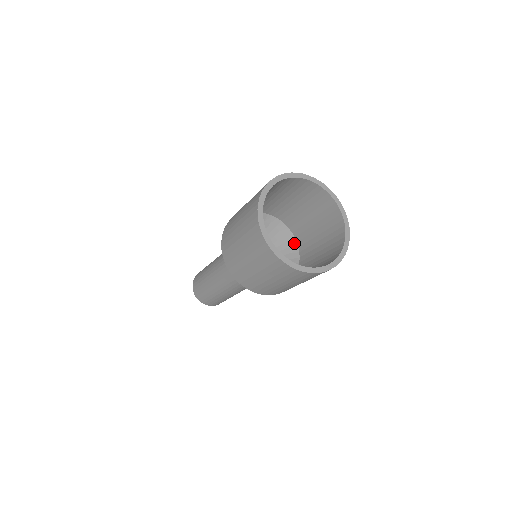
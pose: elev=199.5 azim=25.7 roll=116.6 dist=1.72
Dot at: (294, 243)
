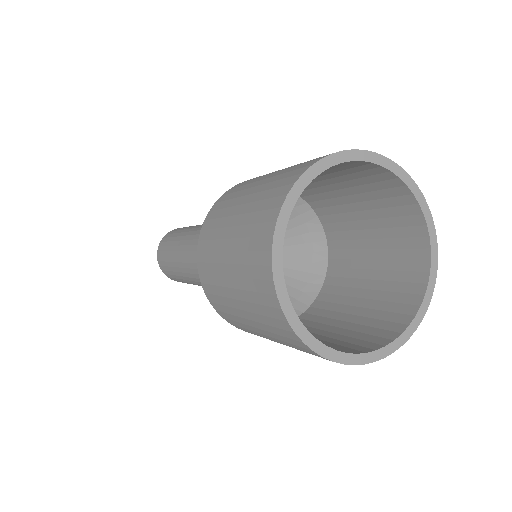
Dot at: (323, 249)
